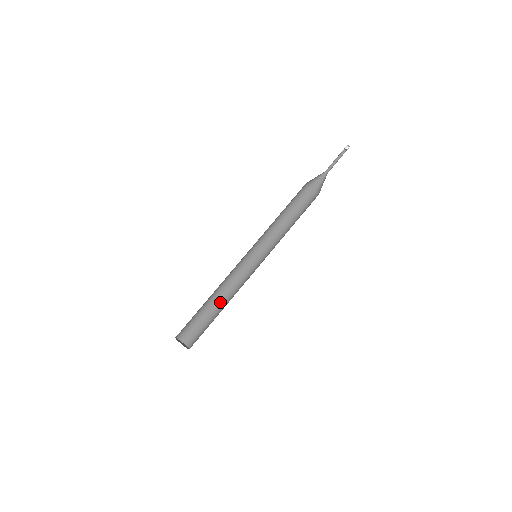
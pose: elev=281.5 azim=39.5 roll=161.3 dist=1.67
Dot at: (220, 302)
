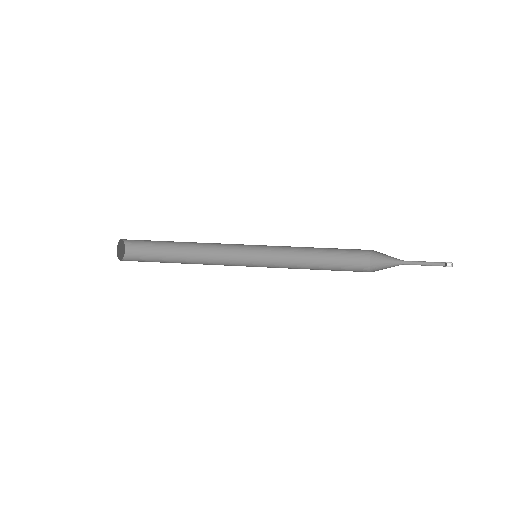
Dot at: (185, 263)
